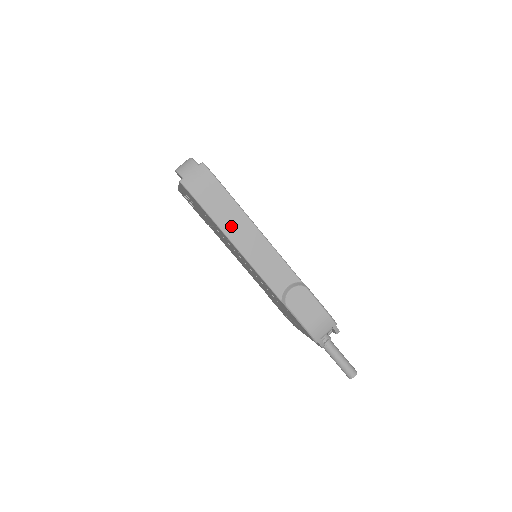
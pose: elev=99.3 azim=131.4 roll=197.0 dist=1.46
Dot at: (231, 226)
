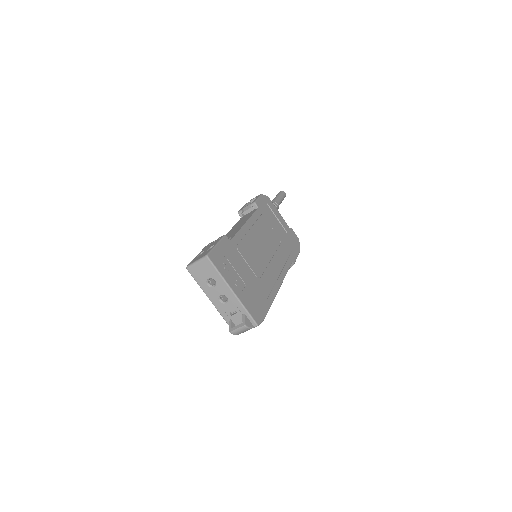
Dot at: occluded
